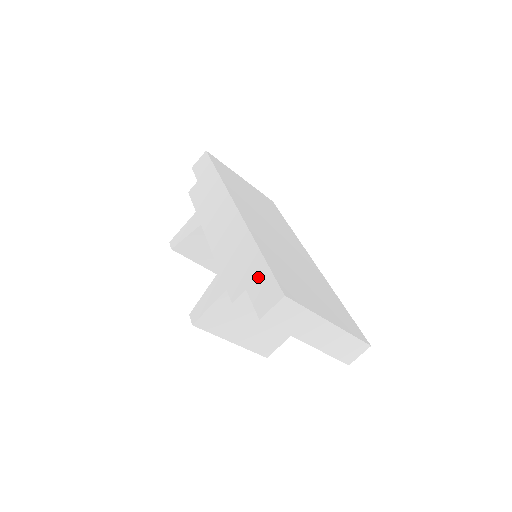
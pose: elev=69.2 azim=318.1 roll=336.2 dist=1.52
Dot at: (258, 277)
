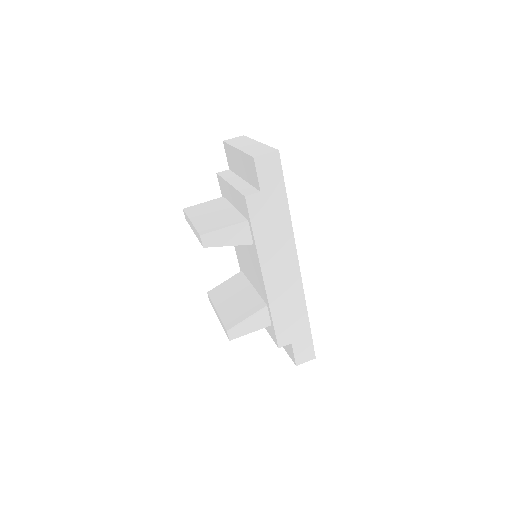
Dot at: occluded
